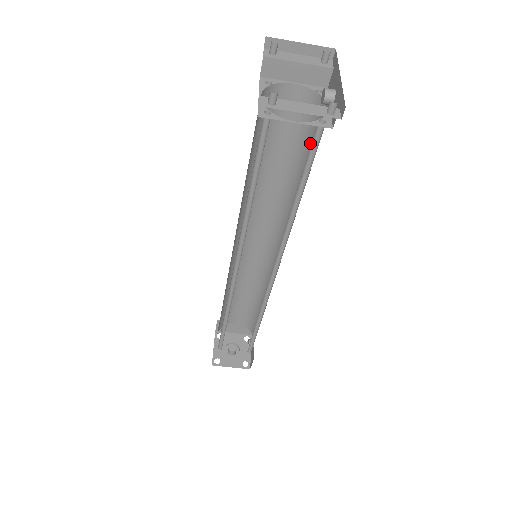
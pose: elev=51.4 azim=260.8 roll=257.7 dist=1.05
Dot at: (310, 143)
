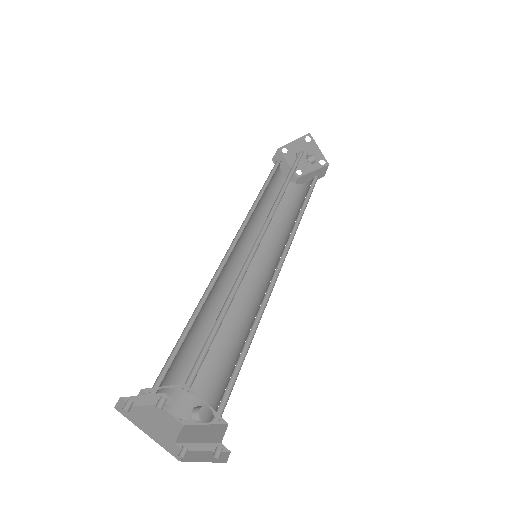
Dot at: occluded
